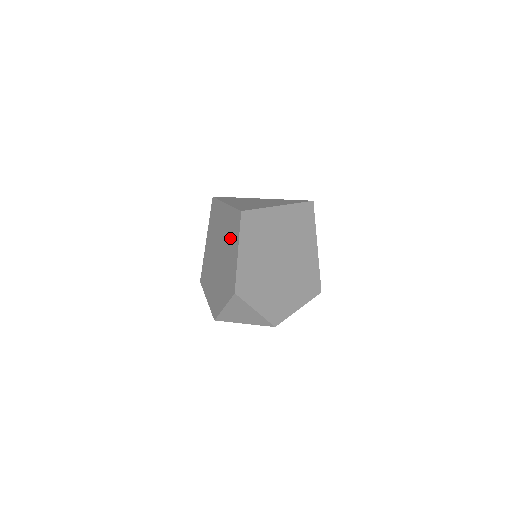
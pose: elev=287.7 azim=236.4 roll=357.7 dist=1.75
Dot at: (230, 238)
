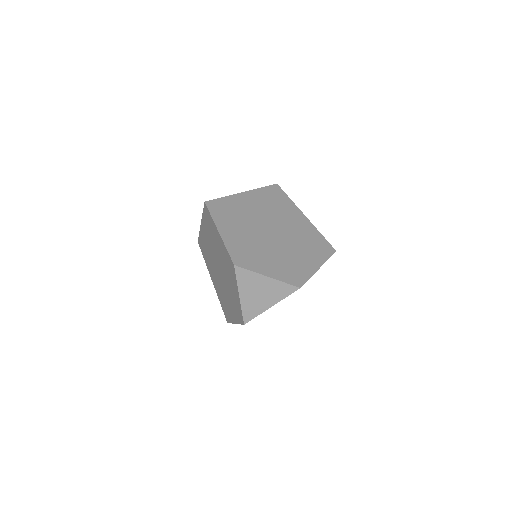
Dot at: (213, 237)
